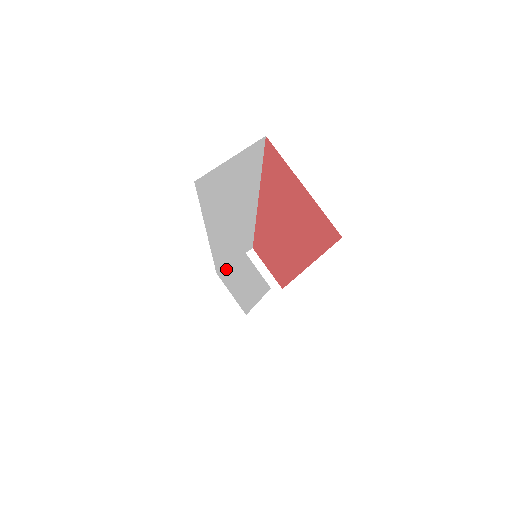
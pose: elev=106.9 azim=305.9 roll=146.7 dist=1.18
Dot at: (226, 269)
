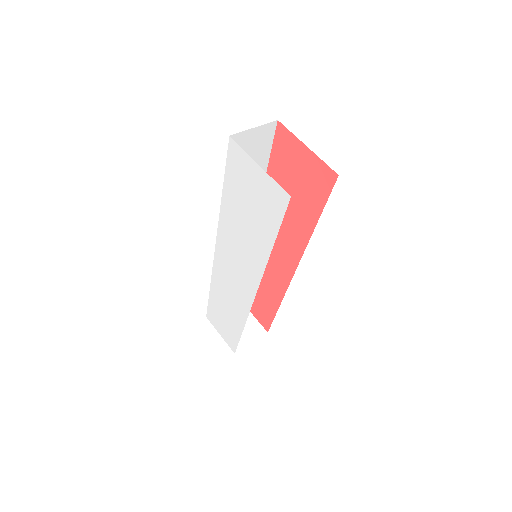
Dot at: (229, 271)
